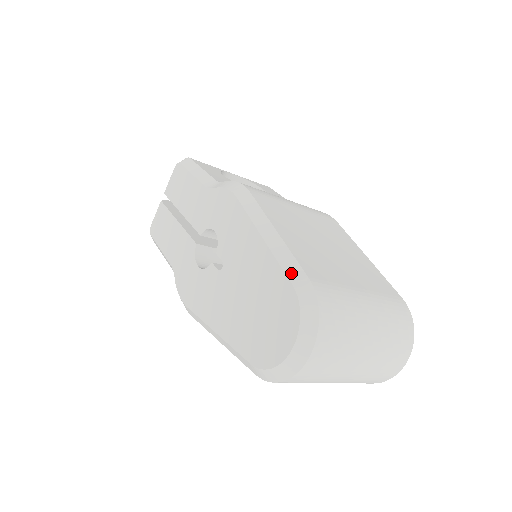
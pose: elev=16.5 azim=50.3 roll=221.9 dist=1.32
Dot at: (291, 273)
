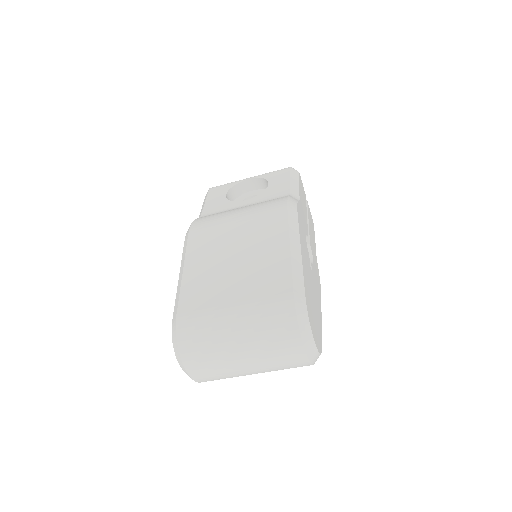
Dot at: (174, 311)
